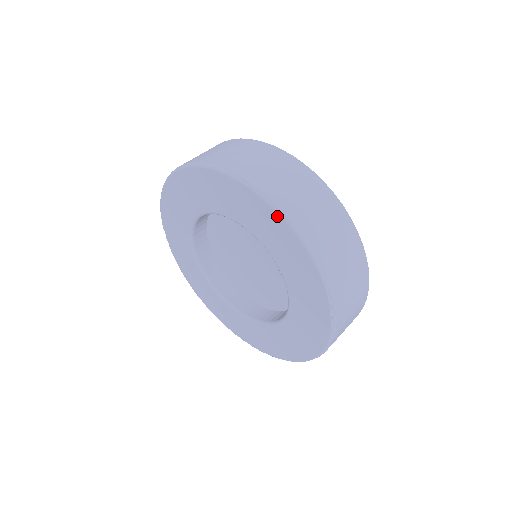
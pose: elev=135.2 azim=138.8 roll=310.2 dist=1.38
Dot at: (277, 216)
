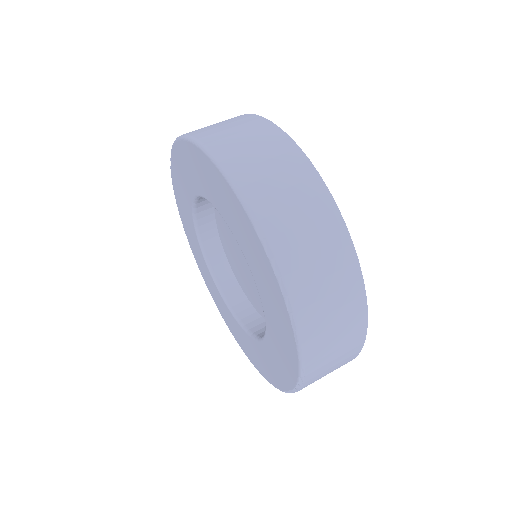
Dot at: (289, 323)
